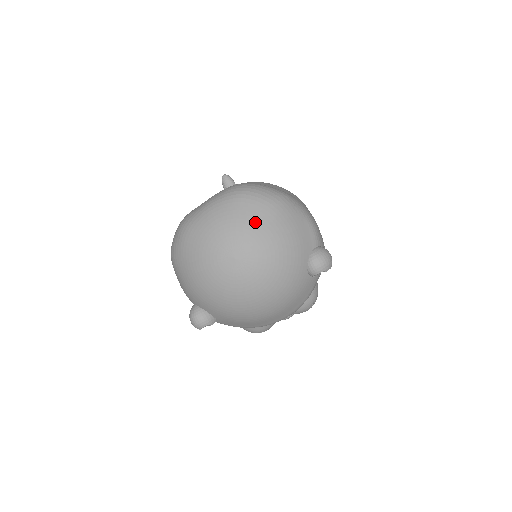
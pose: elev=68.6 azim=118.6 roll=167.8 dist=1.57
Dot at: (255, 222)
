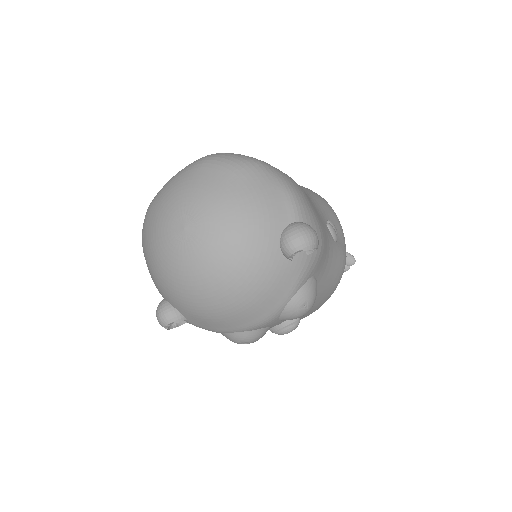
Dot at: (211, 186)
